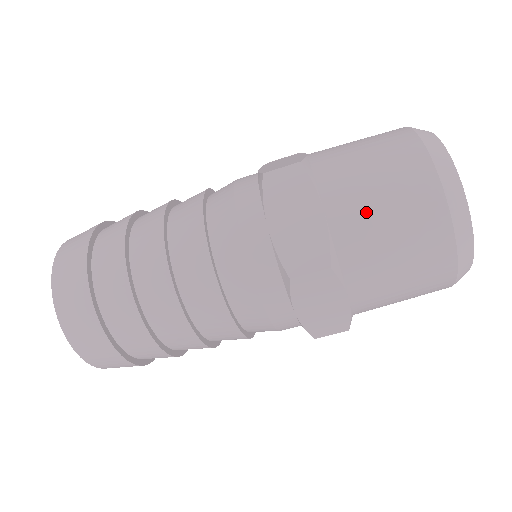
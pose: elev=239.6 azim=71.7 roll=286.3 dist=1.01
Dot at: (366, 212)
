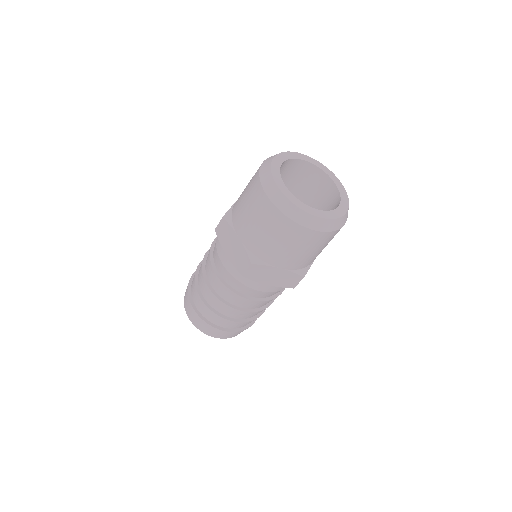
Dot at: (252, 230)
